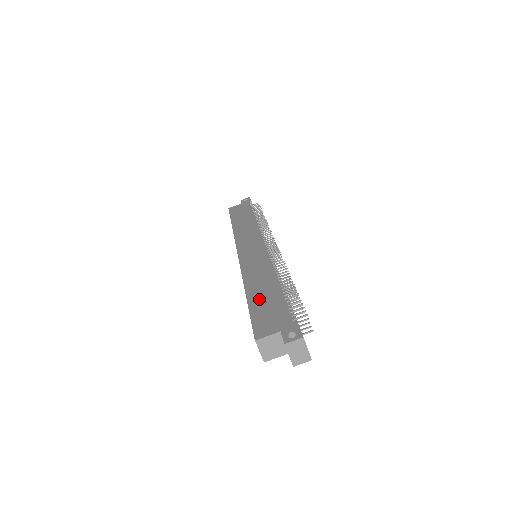
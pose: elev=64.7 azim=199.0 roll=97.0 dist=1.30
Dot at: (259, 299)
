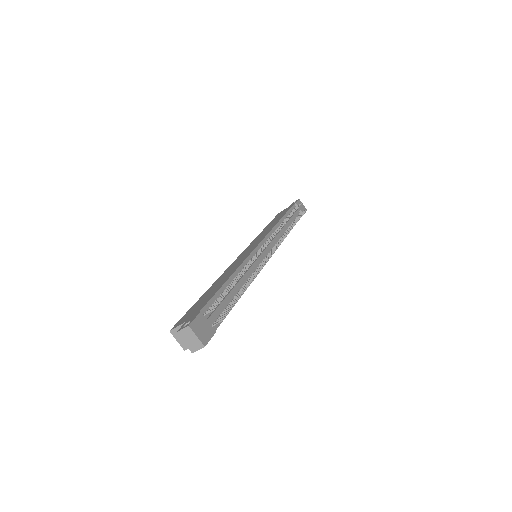
Dot at: (205, 295)
